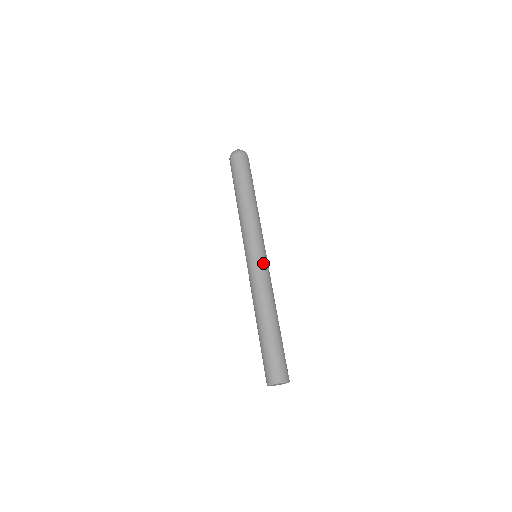
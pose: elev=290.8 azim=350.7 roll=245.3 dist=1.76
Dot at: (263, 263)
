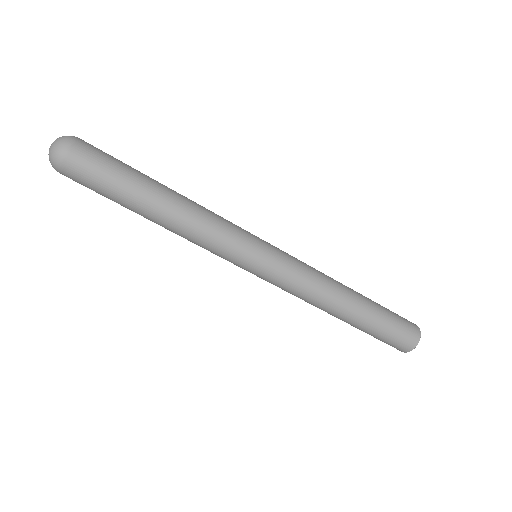
Dot at: (282, 254)
